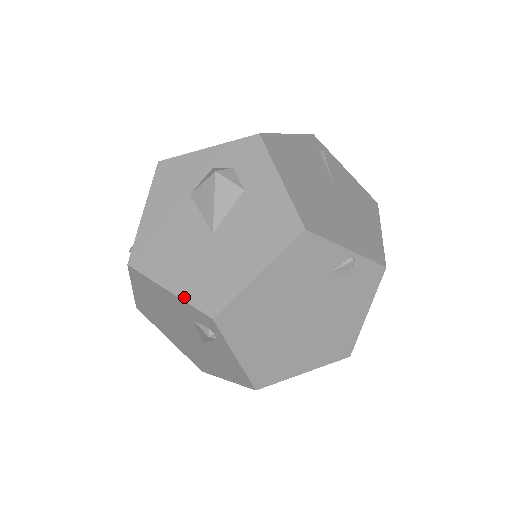
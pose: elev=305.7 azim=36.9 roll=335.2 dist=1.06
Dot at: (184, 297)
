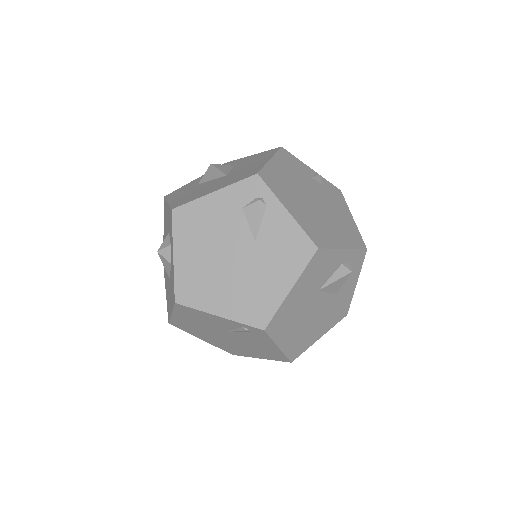
Dot at: (229, 185)
